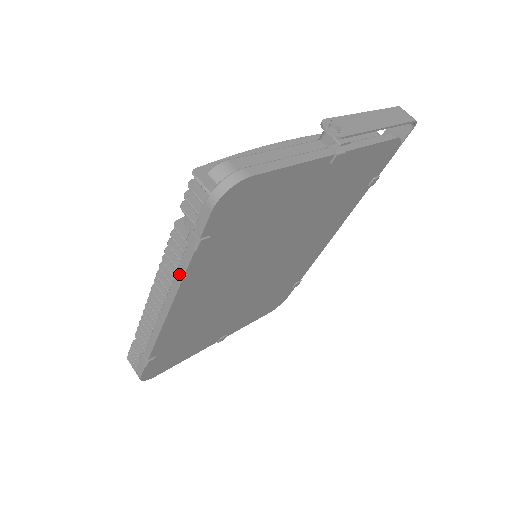
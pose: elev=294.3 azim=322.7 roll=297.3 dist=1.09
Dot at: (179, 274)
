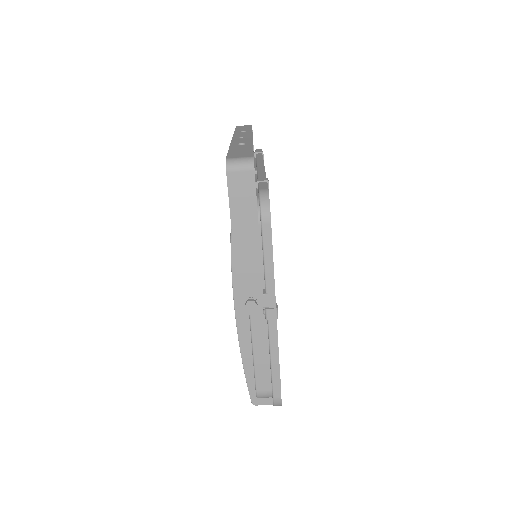
Dot at: occluded
